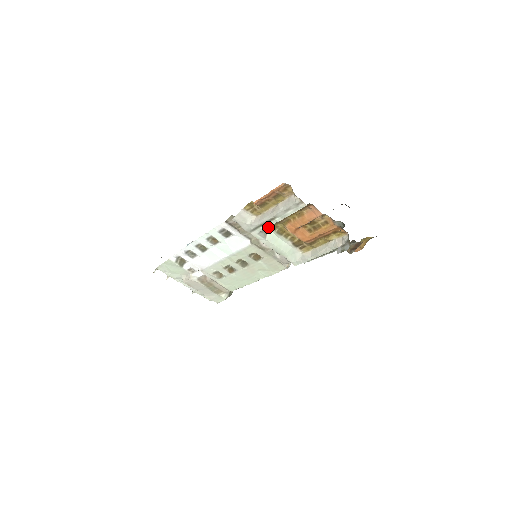
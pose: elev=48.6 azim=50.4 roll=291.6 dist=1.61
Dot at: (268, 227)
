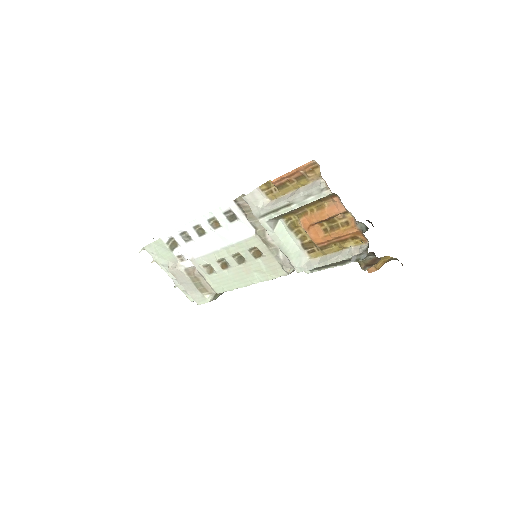
Dot at: (280, 217)
